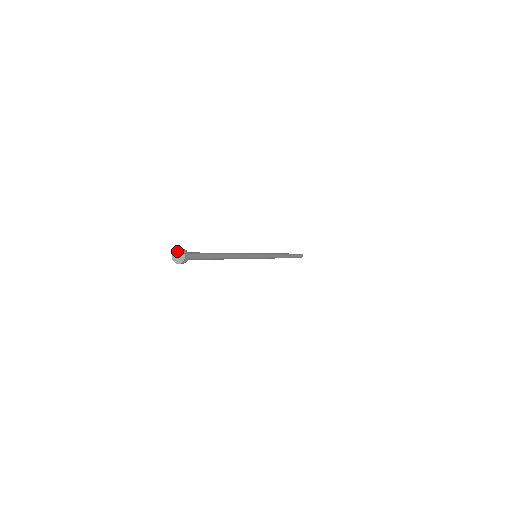
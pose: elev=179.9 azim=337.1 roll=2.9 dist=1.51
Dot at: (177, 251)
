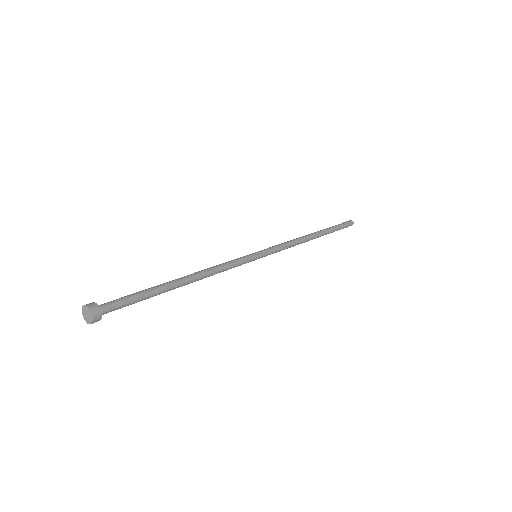
Dot at: (84, 309)
